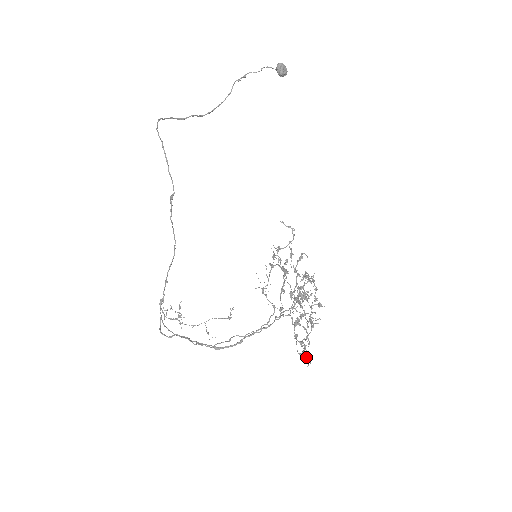
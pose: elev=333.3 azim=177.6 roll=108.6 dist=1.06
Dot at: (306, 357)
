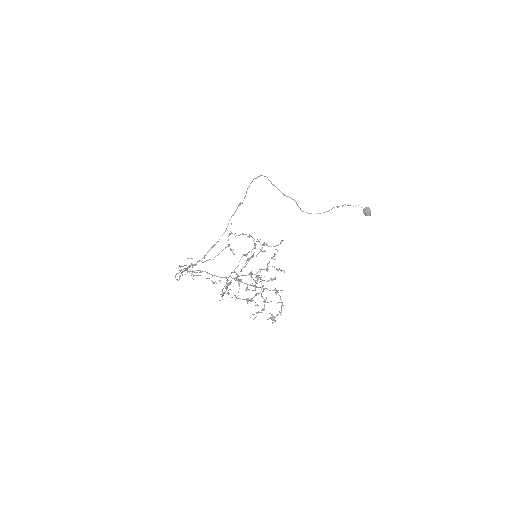
Dot at: (223, 294)
